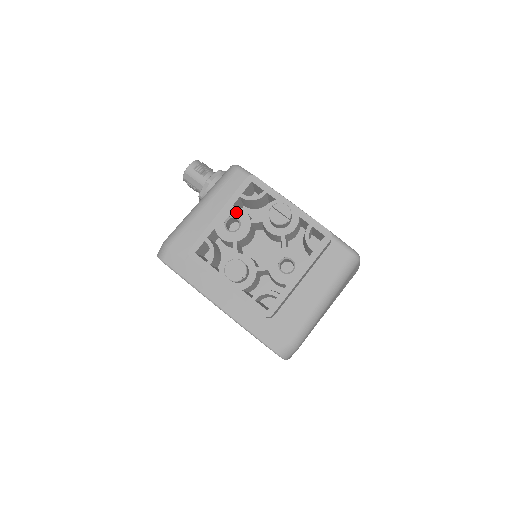
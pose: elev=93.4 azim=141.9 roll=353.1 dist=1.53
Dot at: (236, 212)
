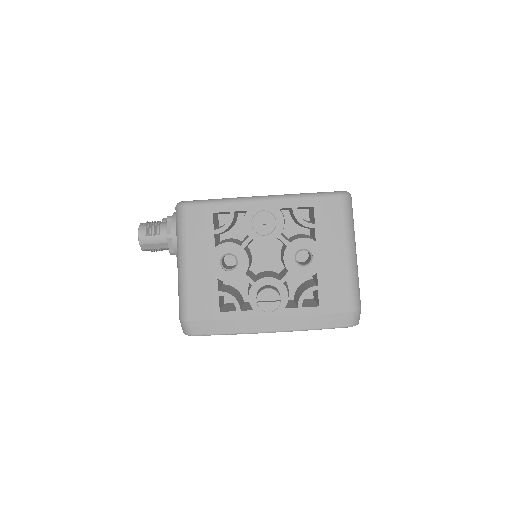
Dot at: (223, 250)
